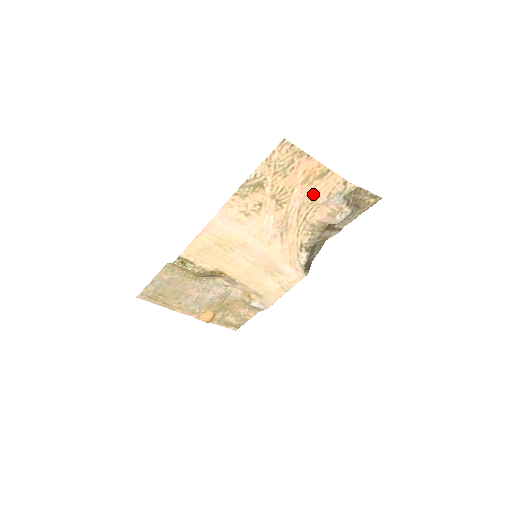
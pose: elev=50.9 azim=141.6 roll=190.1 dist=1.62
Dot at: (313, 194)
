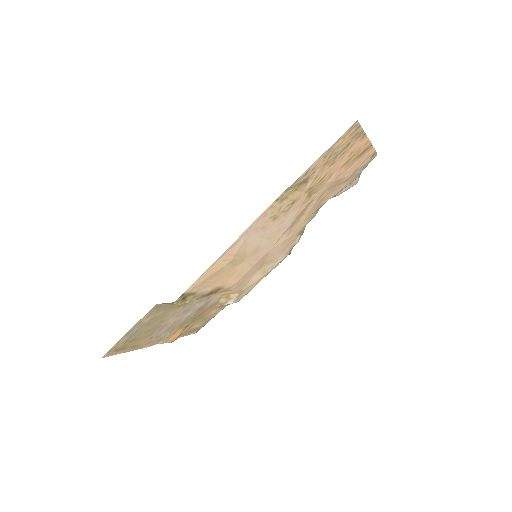
Dot at: (343, 175)
